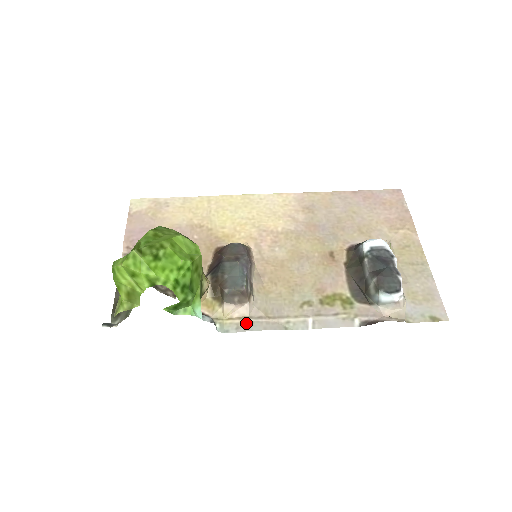
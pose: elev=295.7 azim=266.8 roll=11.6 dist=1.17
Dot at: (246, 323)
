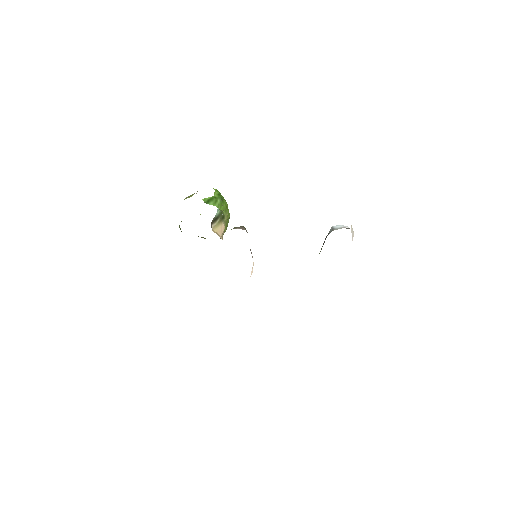
Dot at: occluded
